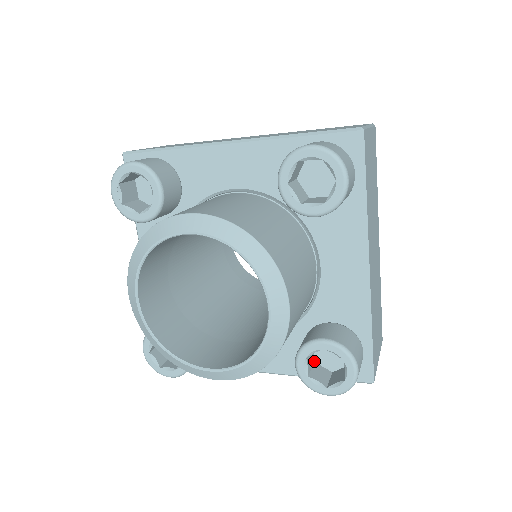
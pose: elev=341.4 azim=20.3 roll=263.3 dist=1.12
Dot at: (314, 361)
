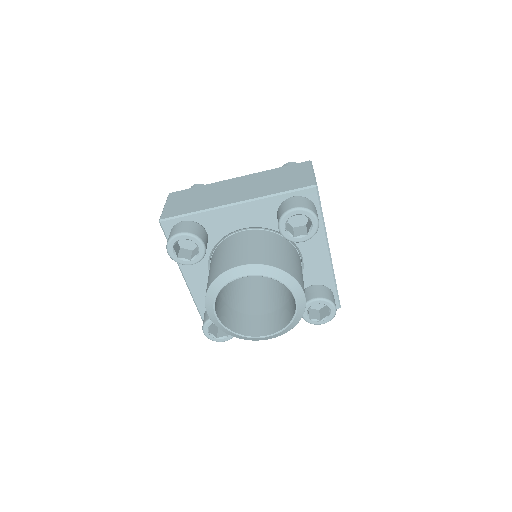
Dot at: occluded
